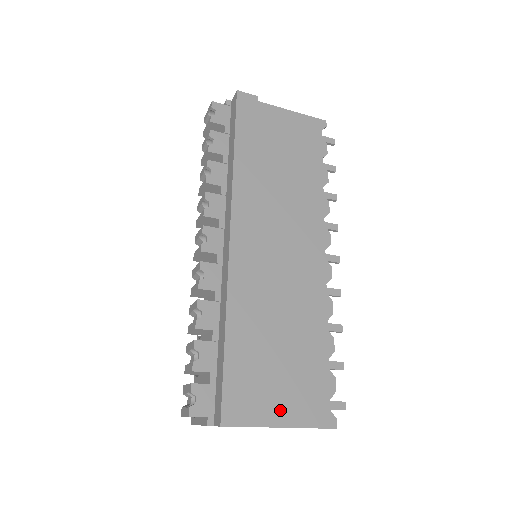
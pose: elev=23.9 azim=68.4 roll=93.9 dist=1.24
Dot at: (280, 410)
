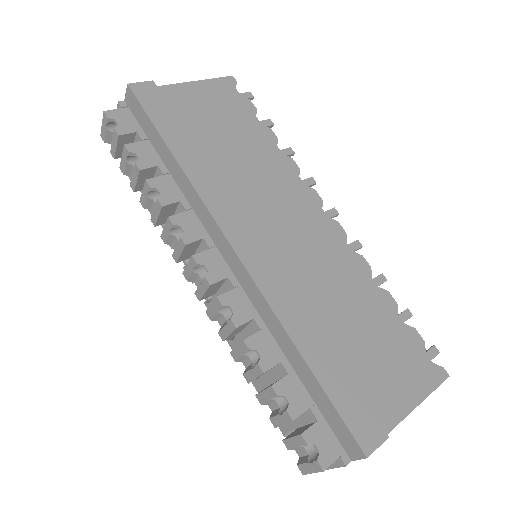
Dot at: (397, 397)
